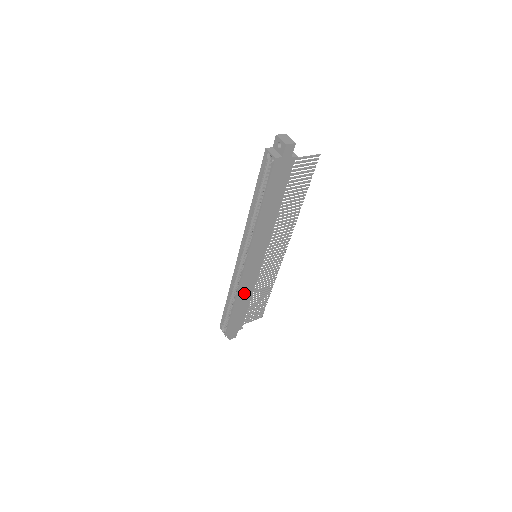
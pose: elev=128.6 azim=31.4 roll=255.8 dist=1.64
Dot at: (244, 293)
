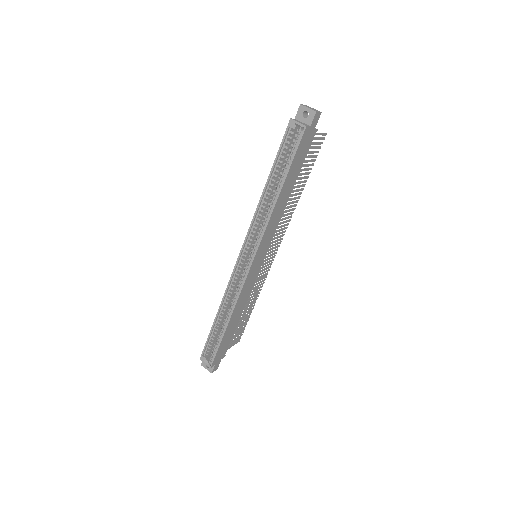
Dot at: (239, 305)
